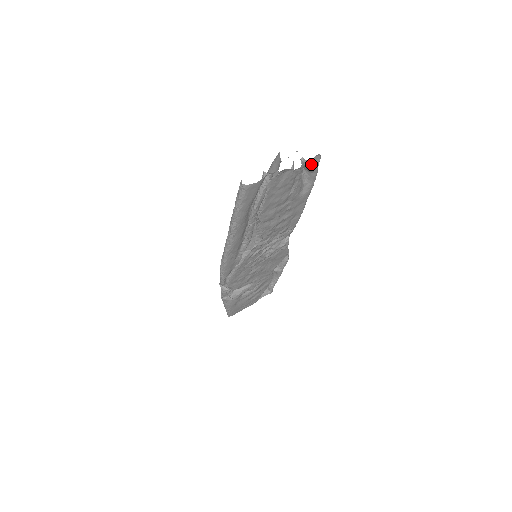
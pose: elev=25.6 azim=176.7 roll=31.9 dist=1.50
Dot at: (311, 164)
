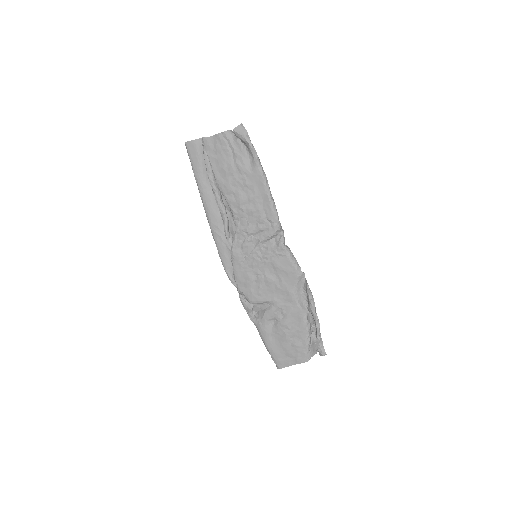
Dot at: (236, 132)
